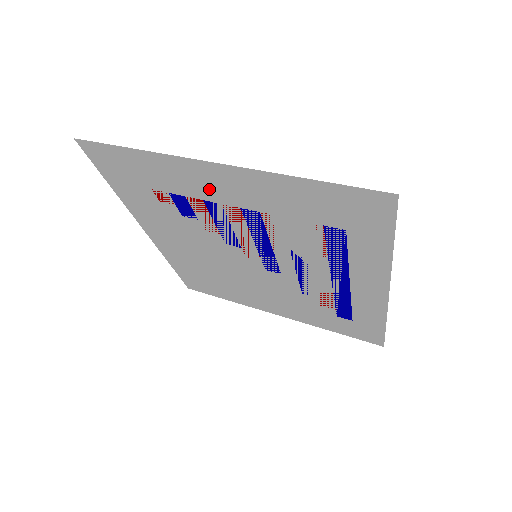
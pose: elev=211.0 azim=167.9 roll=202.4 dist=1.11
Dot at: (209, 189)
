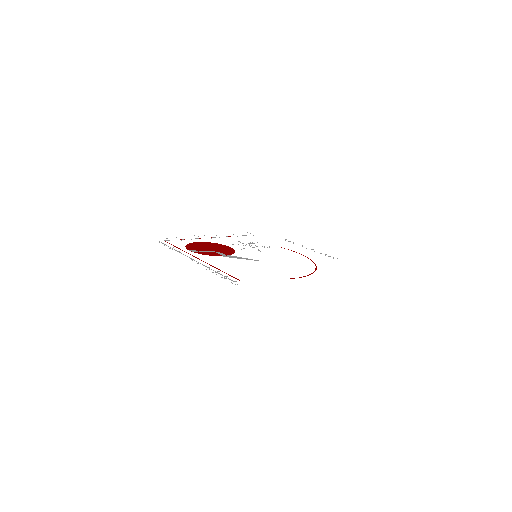
Dot at: (190, 258)
